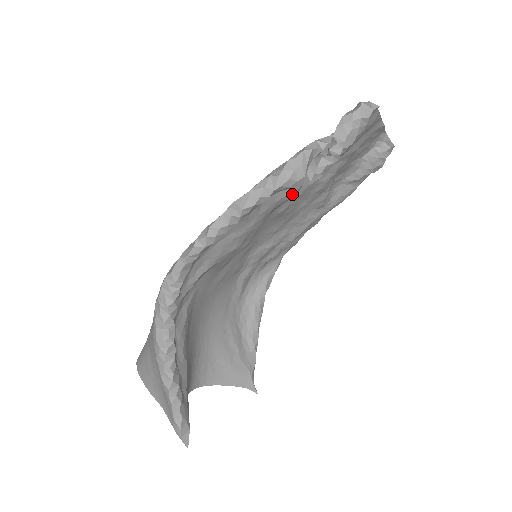
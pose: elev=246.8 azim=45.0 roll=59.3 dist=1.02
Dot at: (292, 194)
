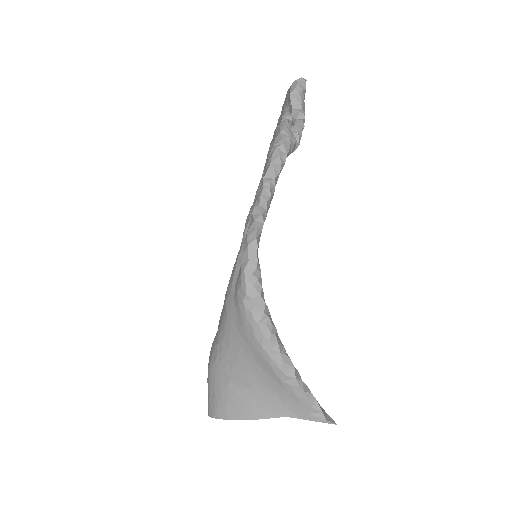
Dot at: occluded
